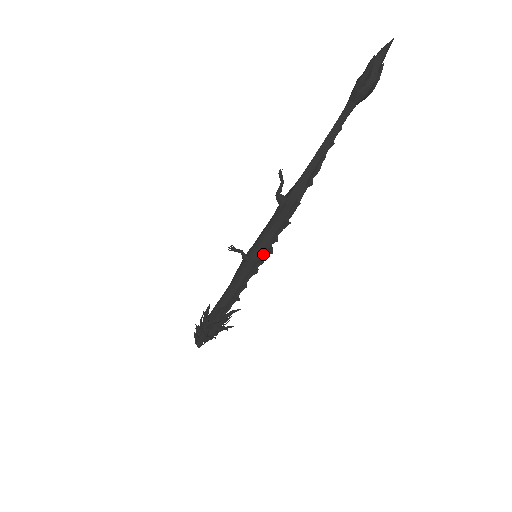
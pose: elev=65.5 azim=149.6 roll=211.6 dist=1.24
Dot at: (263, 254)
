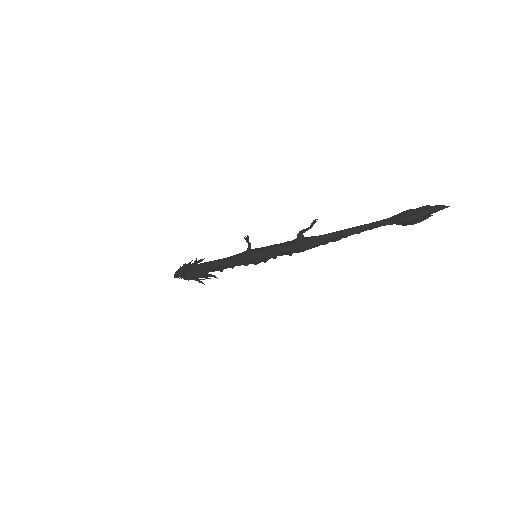
Dot at: (260, 258)
